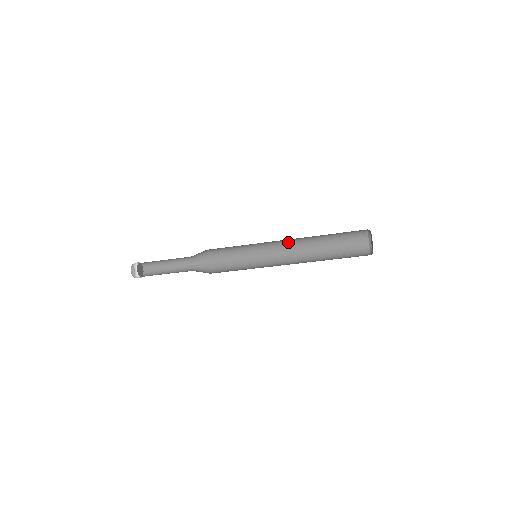
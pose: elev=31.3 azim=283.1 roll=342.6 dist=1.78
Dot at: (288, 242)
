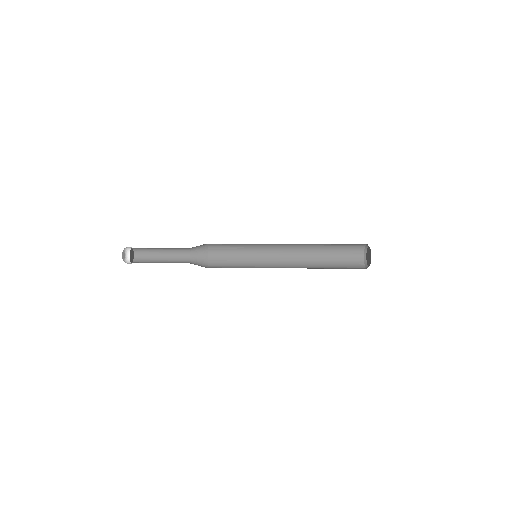
Dot at: (288, 244)
